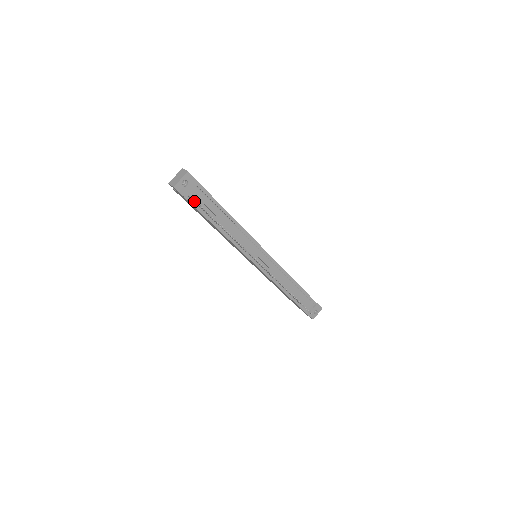
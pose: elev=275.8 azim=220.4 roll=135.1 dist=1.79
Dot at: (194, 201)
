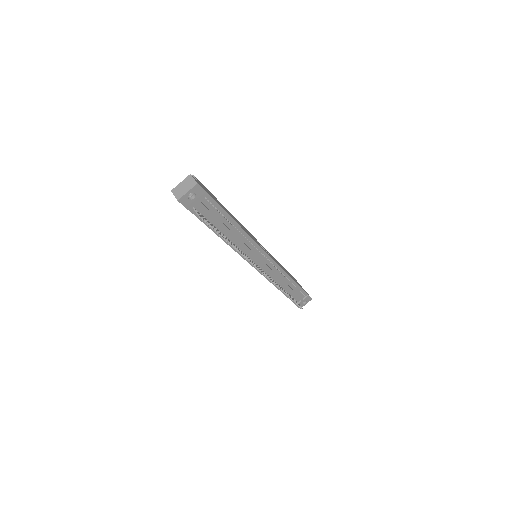
Dot at: occluded
